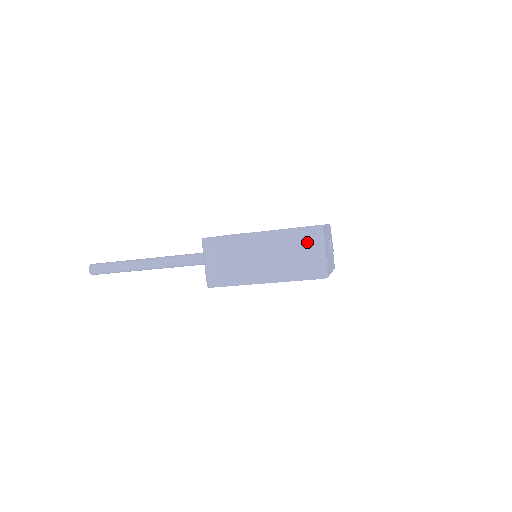
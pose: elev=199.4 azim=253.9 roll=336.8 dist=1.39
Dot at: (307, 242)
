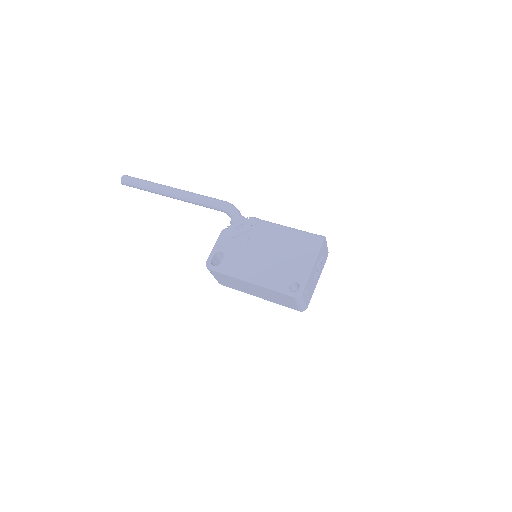
Dot at: (288, 299)
